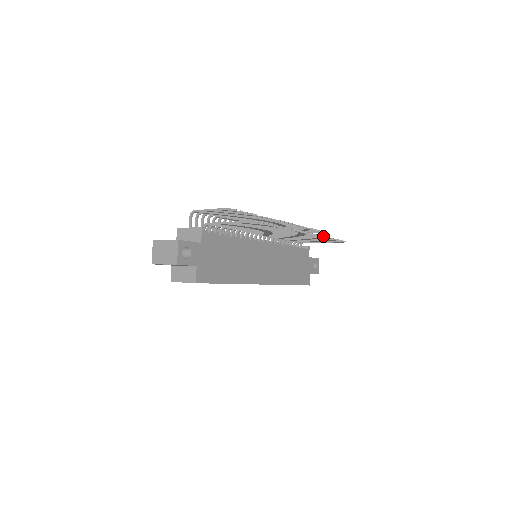
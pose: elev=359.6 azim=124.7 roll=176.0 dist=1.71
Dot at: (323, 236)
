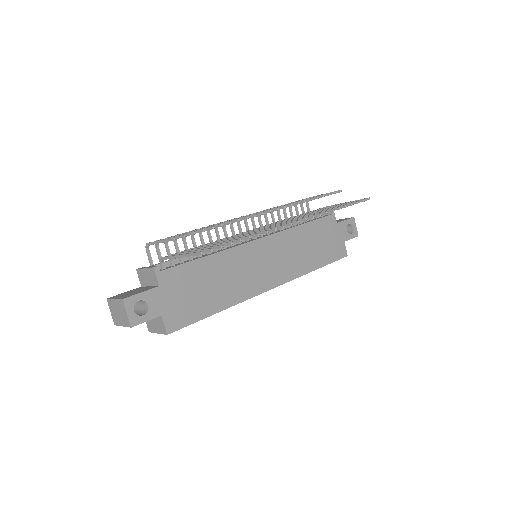
Dot at: (327, 212)
